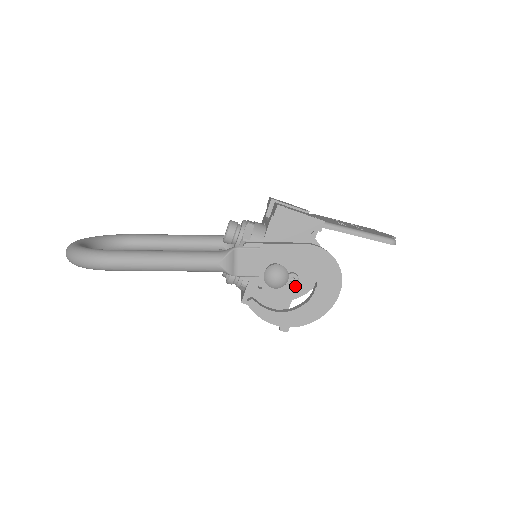
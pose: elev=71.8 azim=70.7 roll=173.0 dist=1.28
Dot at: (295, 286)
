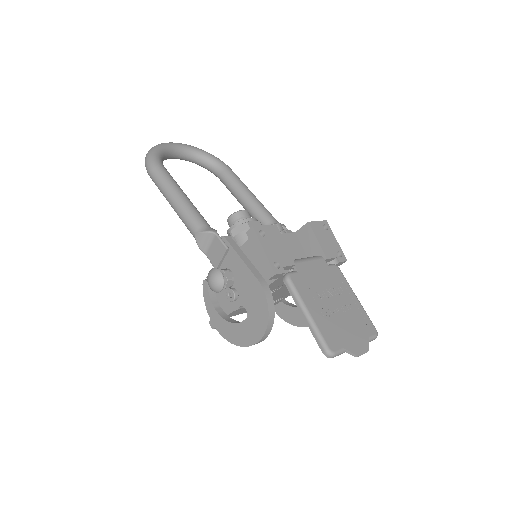
Dot at: (234, 302)
